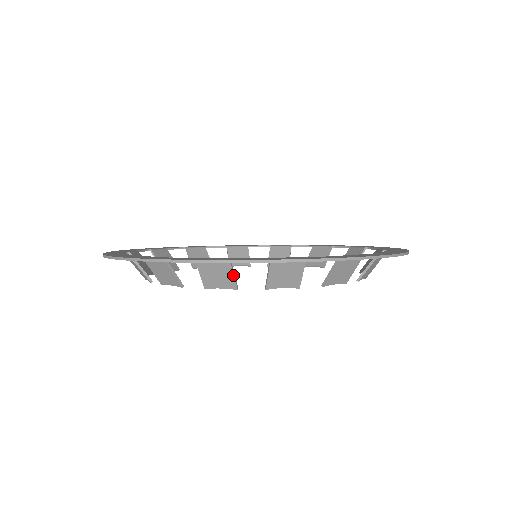
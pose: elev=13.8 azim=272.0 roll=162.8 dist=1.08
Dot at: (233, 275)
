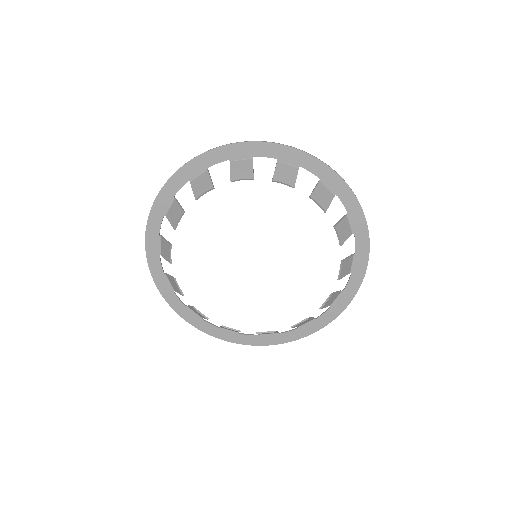
Dot at: (210, 178)
